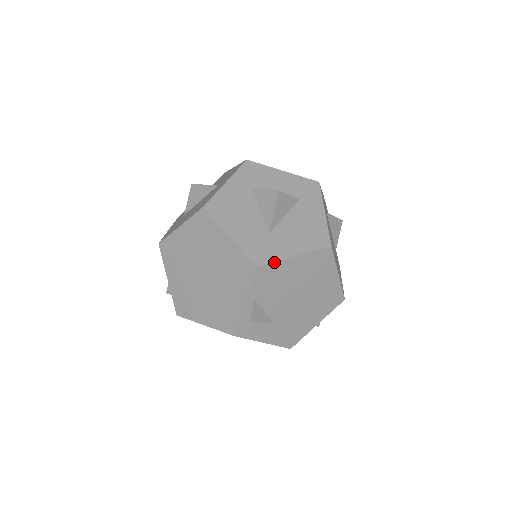
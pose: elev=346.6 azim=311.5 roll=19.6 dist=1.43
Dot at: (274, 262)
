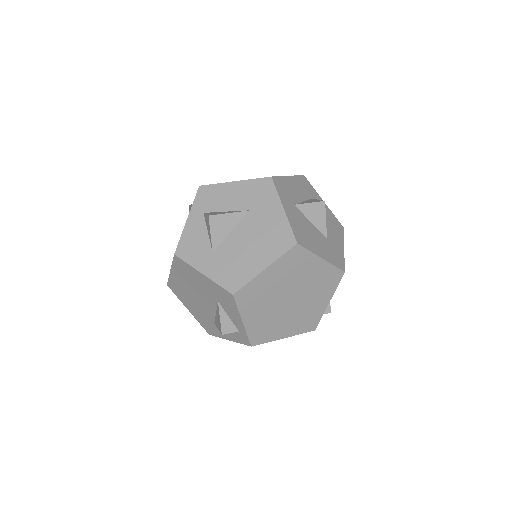
Dot at: (344, 261)
